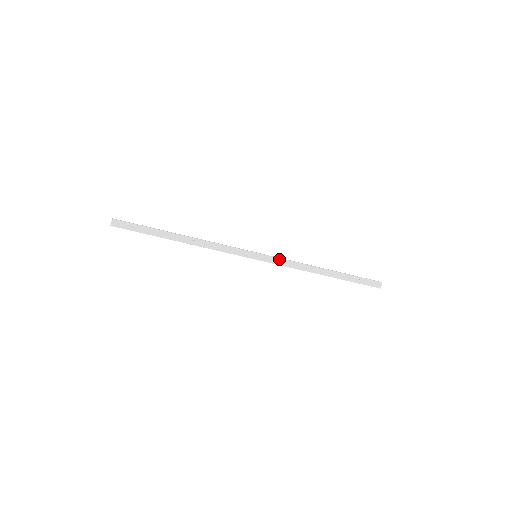
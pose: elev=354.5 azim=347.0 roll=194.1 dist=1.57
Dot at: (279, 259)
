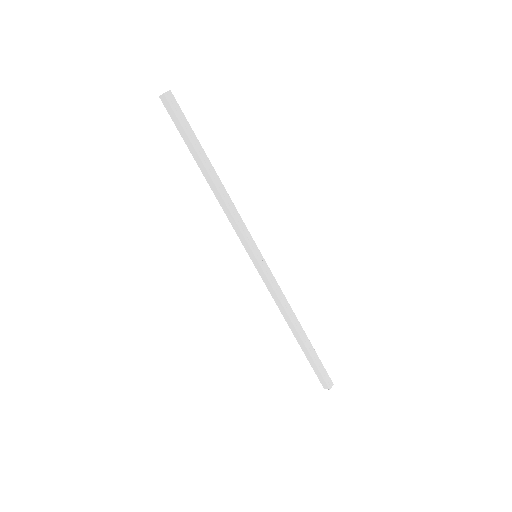
Dot at: (273, 277)
